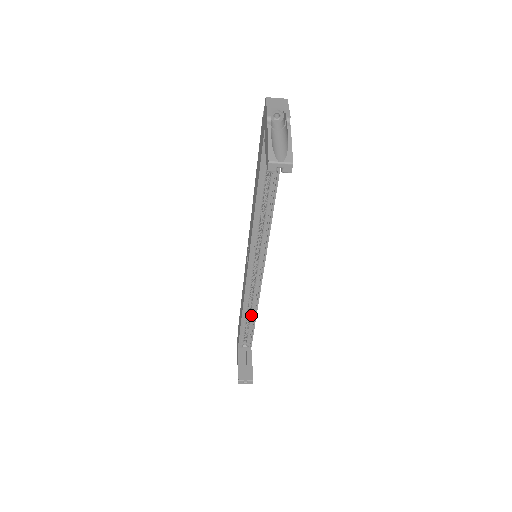
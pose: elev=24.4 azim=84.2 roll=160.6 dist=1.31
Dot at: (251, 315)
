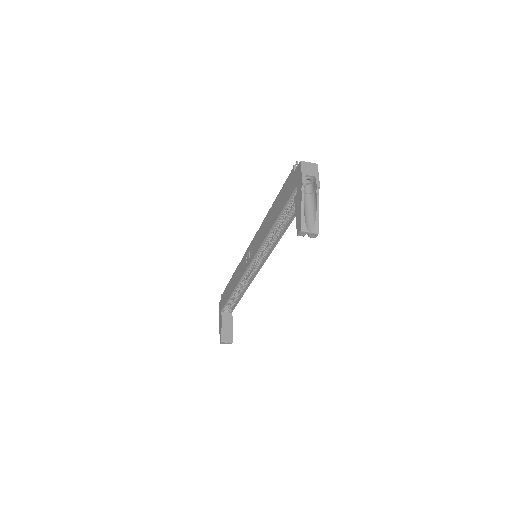
Dot at: (239, 293)
